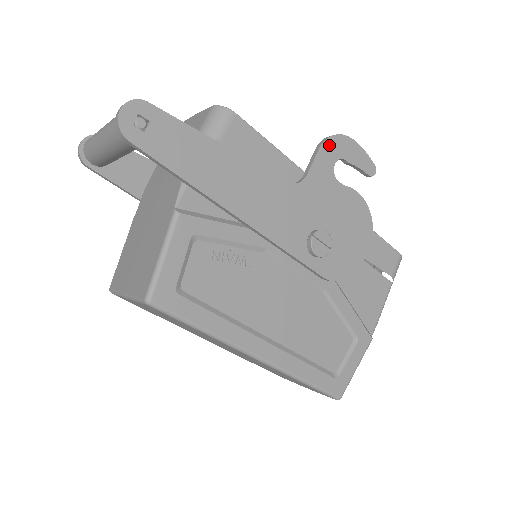
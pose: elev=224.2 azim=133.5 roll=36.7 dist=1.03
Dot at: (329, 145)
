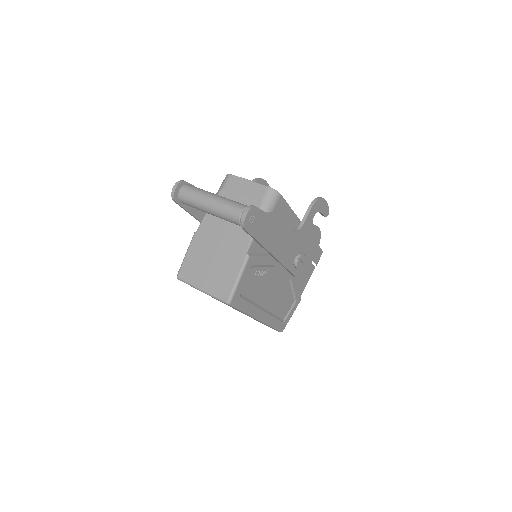
Dot at: (315, 206)
